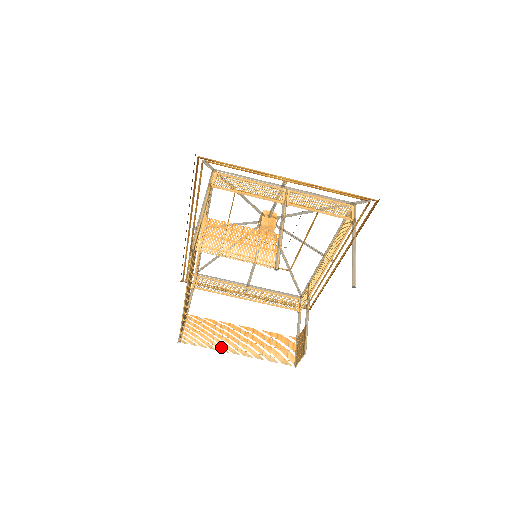
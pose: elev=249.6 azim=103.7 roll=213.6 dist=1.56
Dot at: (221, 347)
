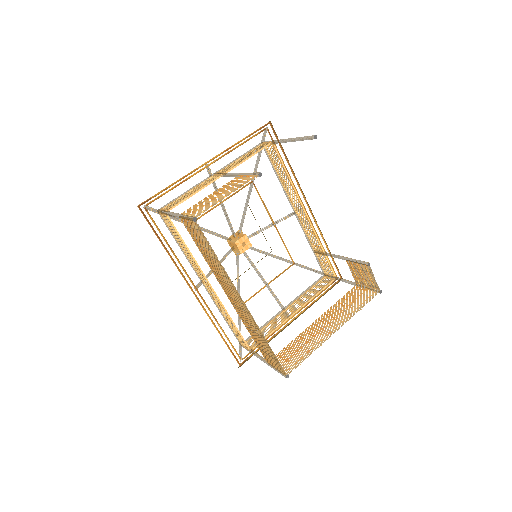
Dot at: (319, 343)
